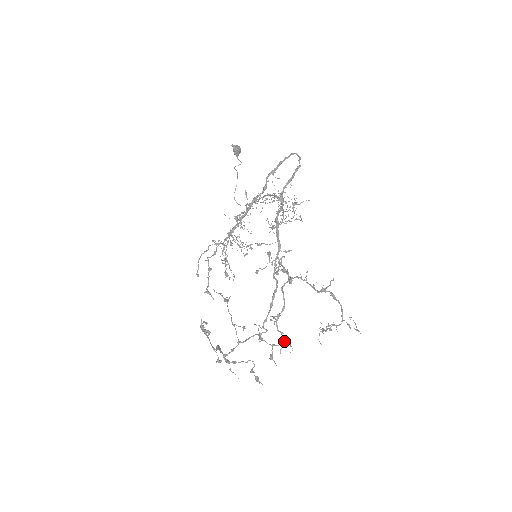
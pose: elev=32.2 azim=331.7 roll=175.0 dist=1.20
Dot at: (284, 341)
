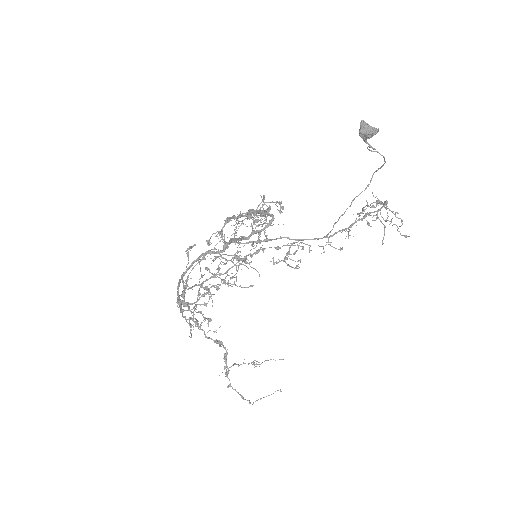
Dot at: (190, 326)
